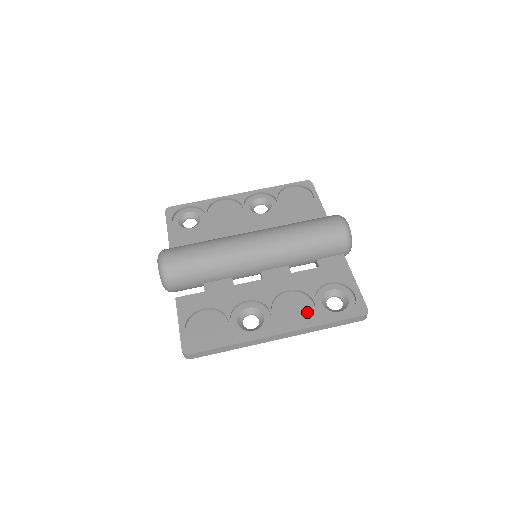
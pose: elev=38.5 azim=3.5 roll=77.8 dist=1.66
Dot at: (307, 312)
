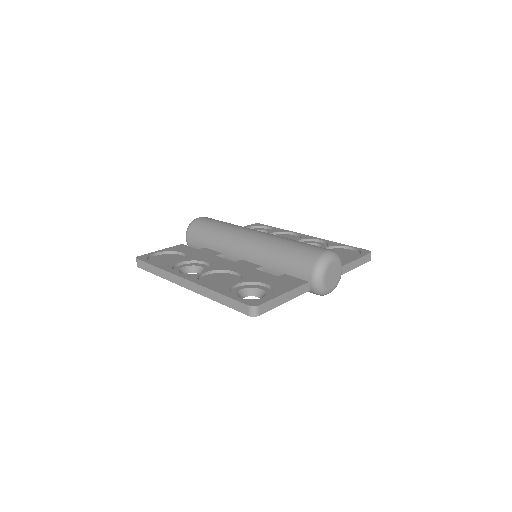
Dot at: occluded
